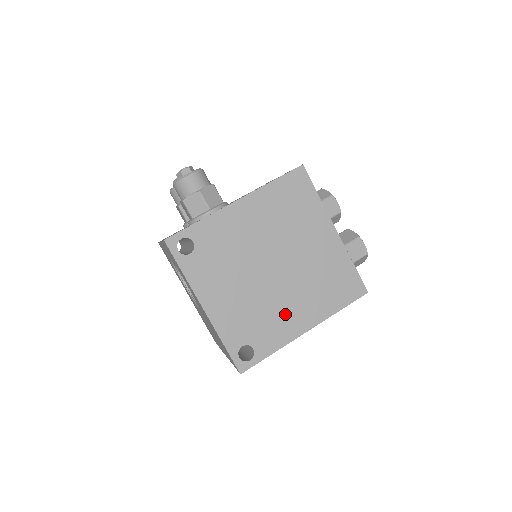
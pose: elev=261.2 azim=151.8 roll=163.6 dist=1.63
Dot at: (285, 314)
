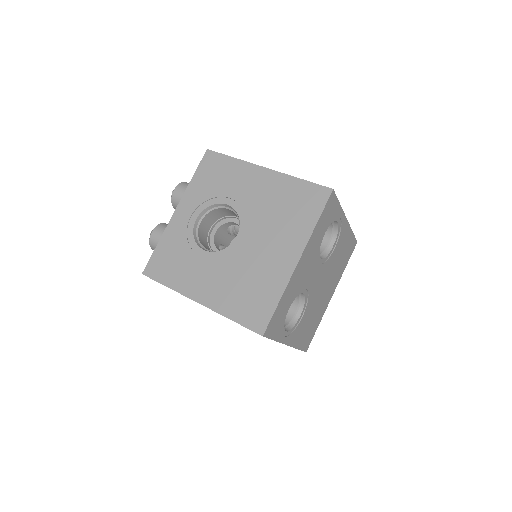
Dot at: occluded
